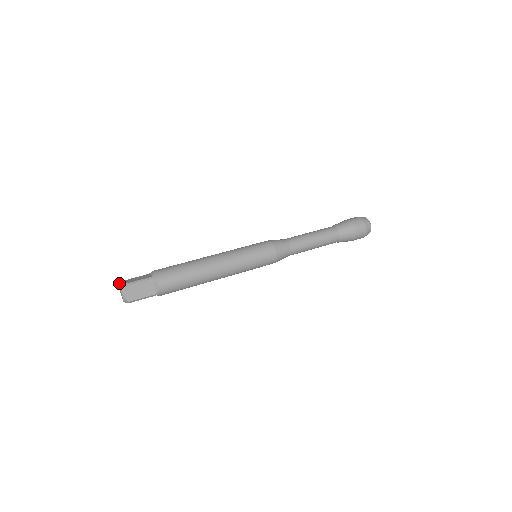
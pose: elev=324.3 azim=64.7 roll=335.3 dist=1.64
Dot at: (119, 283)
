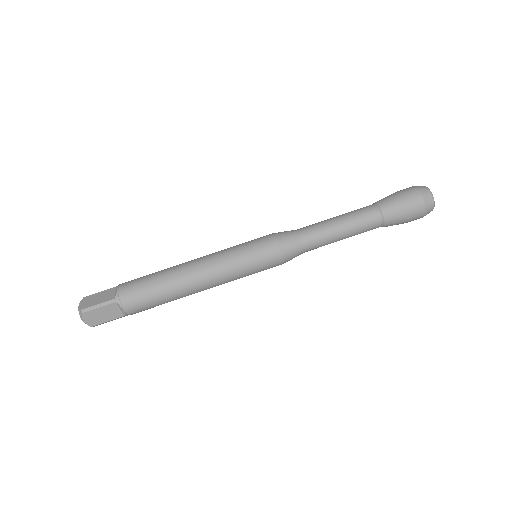
Dot at: (79, 303)
